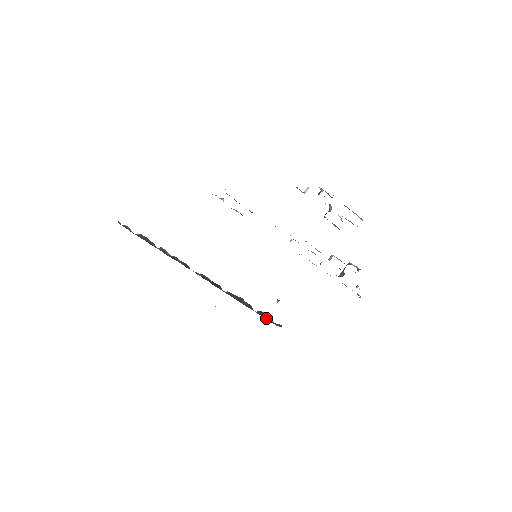
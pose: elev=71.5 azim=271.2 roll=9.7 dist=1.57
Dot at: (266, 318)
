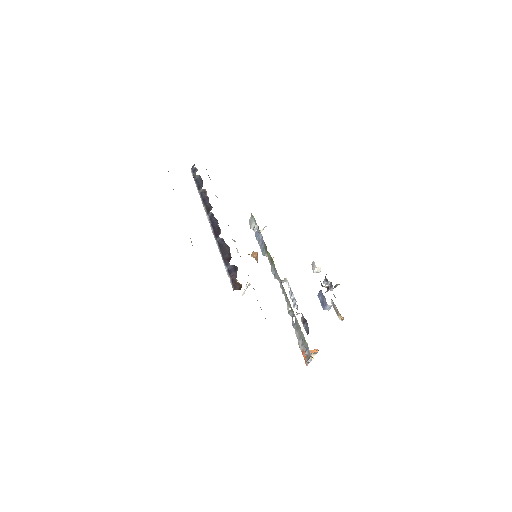
Dot at: (232, 277)
